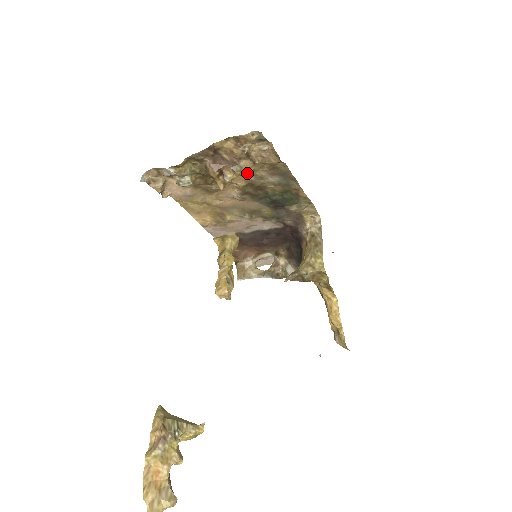
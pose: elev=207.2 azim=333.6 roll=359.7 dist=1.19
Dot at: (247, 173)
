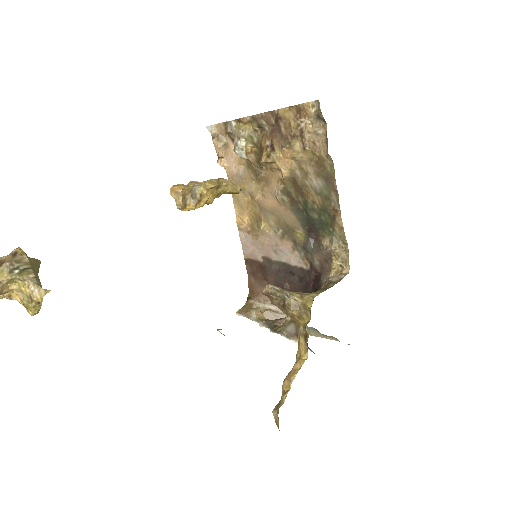
Dot at: (295, 161)
